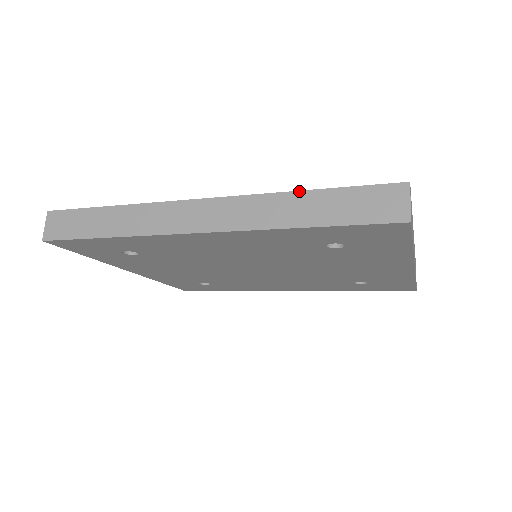
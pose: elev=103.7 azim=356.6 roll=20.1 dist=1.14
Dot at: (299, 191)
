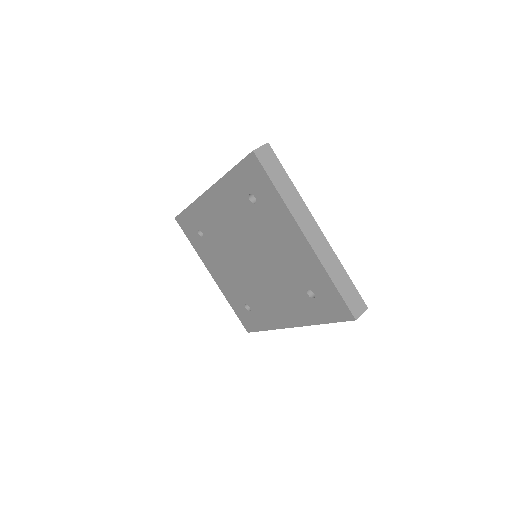
Dot at: occluded
